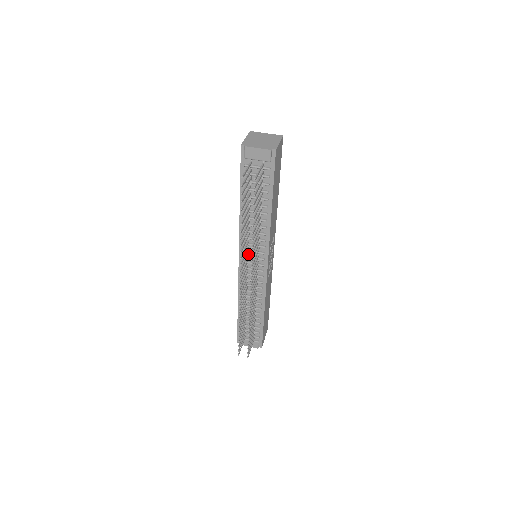
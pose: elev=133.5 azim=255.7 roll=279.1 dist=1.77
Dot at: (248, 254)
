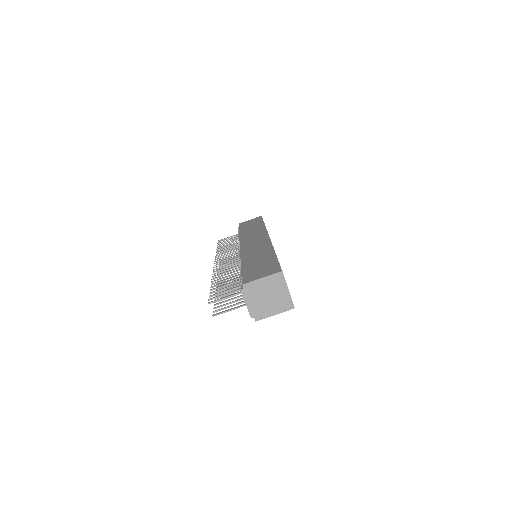
Dot at: occluded
